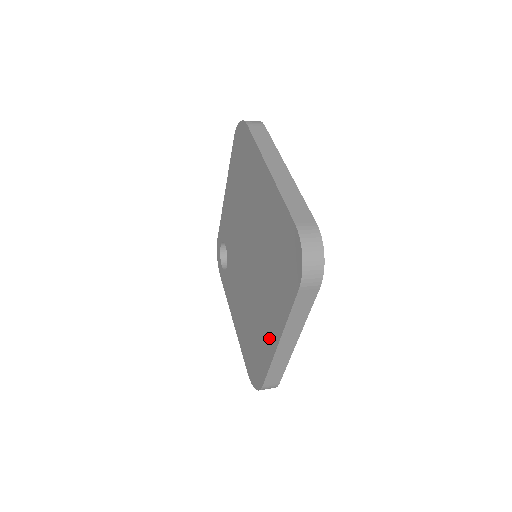
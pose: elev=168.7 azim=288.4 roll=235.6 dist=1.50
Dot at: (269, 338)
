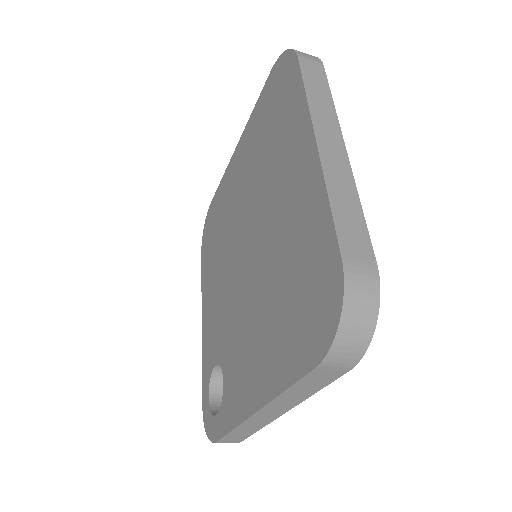
Dot at: (304, 183)
